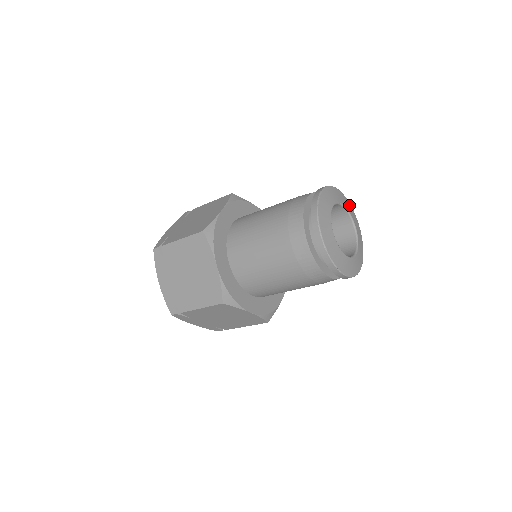
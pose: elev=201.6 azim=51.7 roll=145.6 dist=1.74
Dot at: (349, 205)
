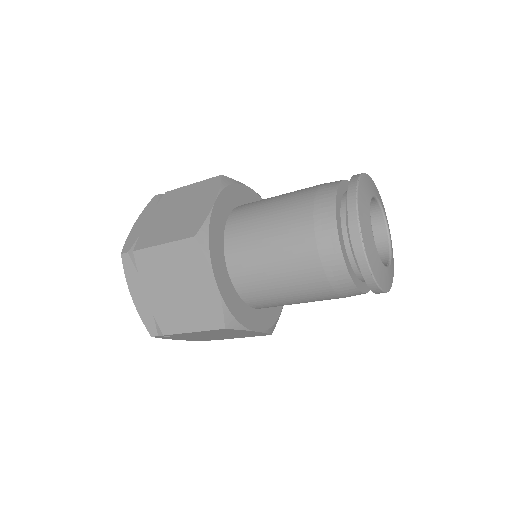
Dot at: occluded
